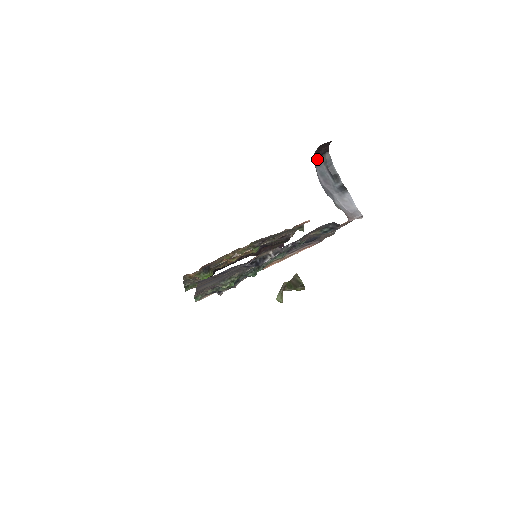
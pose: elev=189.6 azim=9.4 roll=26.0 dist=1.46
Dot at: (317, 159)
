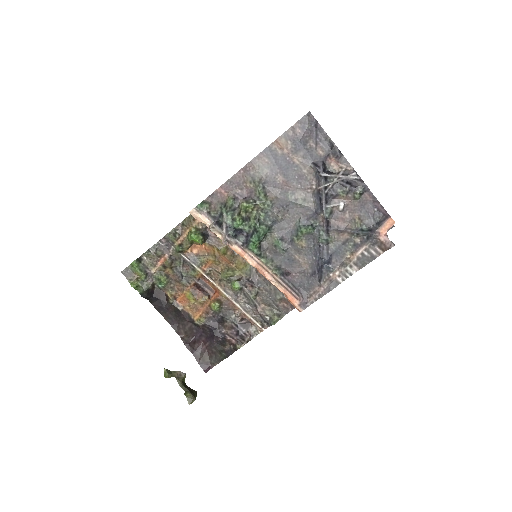
Dot at: occluded
